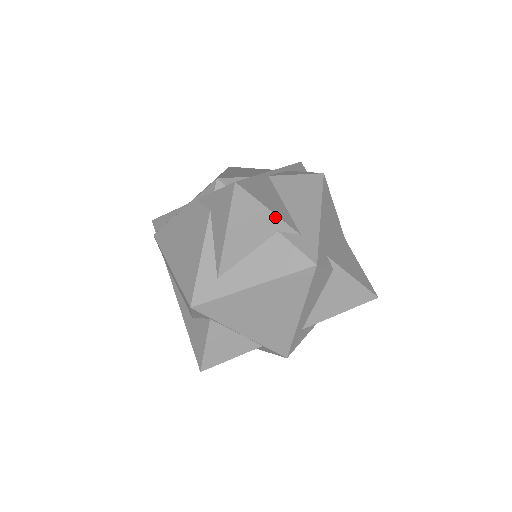
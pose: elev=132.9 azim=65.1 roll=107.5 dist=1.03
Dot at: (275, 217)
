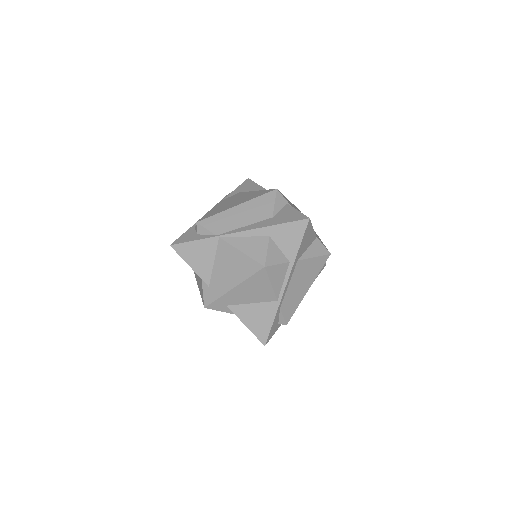
Dot at: occluded
